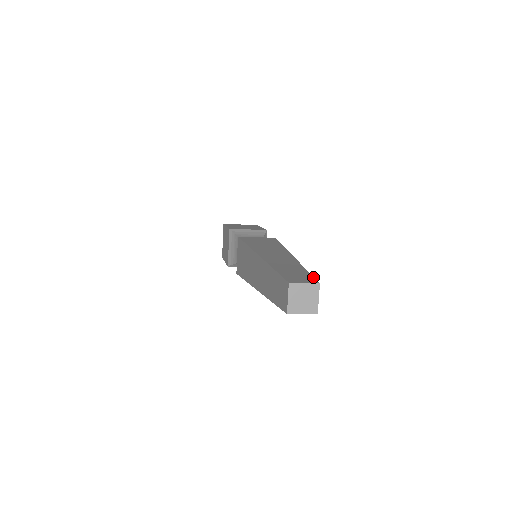
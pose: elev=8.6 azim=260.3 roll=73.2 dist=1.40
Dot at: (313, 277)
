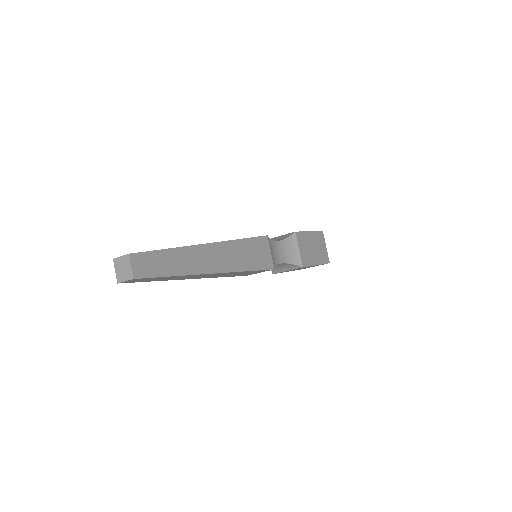
Dot at: (143, 252)
